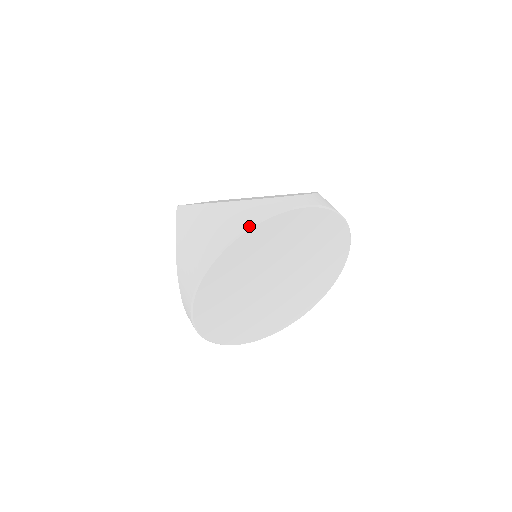
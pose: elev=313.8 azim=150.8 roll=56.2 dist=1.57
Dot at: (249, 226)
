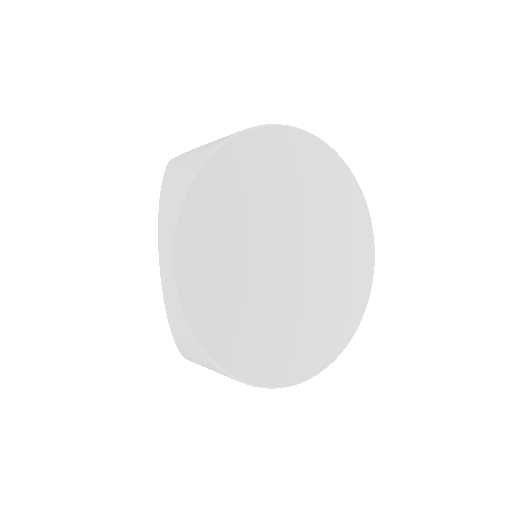
Dot at: (272, 124)
